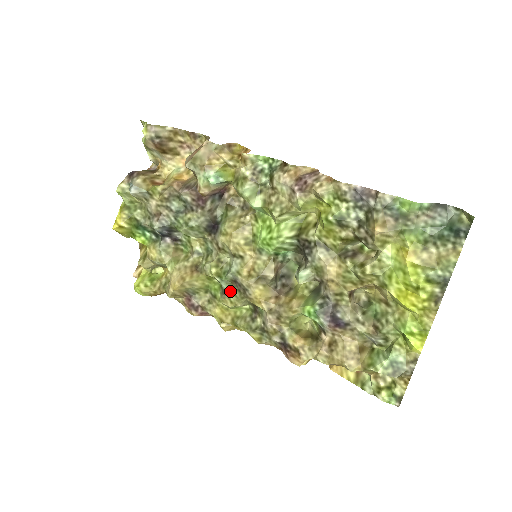
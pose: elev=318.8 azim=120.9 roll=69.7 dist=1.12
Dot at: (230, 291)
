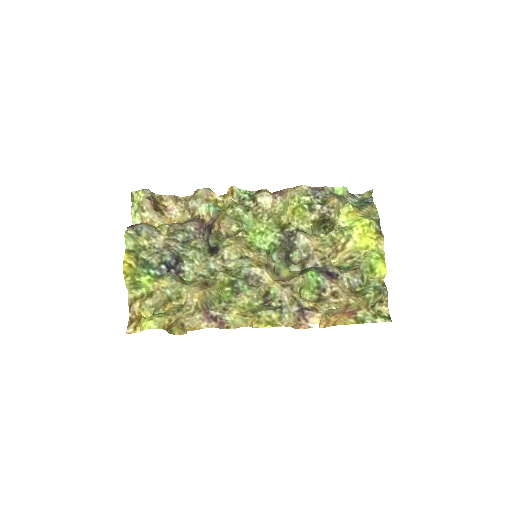
Dot at: (244, 288)
